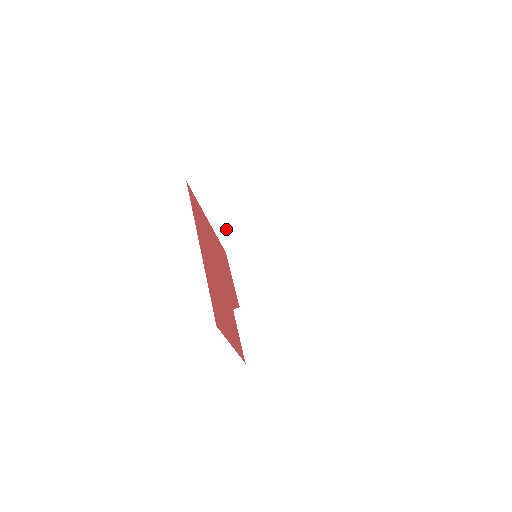
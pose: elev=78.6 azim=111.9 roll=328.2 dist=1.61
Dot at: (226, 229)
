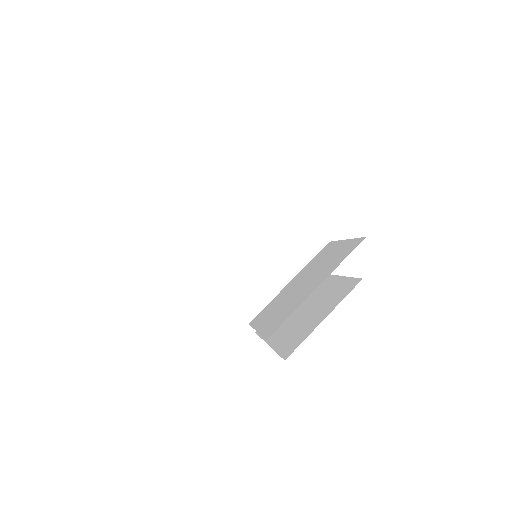
Dot at: (239, 296)
